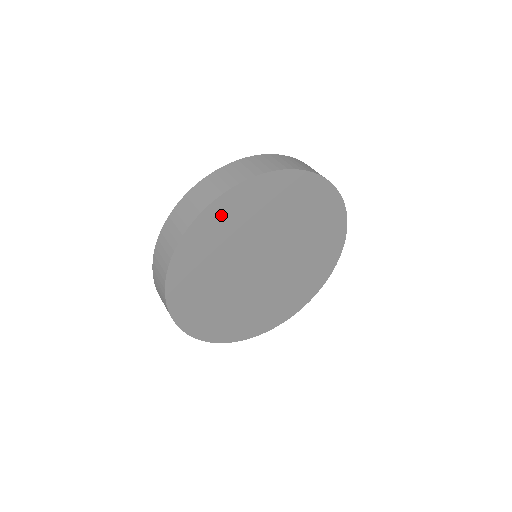
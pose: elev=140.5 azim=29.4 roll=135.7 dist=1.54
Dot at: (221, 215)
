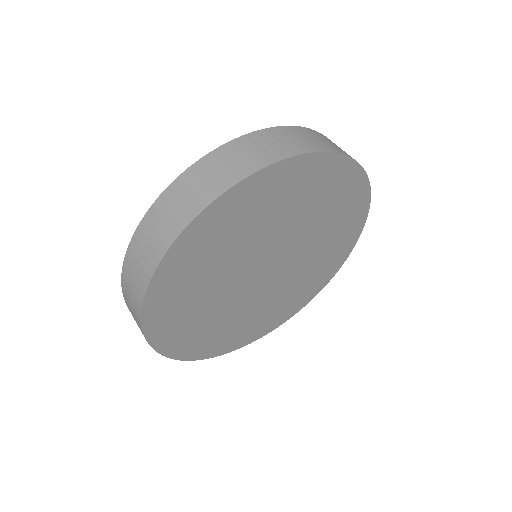
Dot at: (169, 289)
